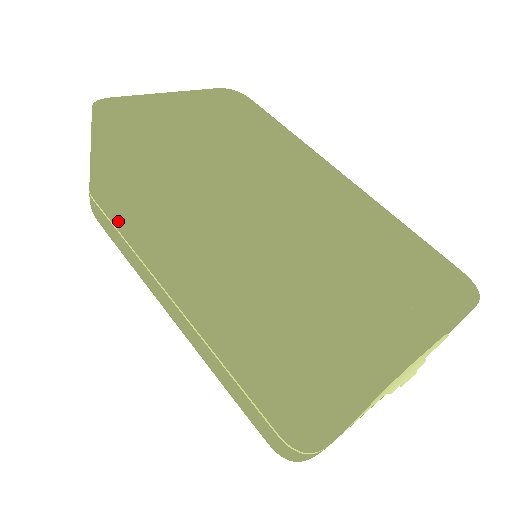
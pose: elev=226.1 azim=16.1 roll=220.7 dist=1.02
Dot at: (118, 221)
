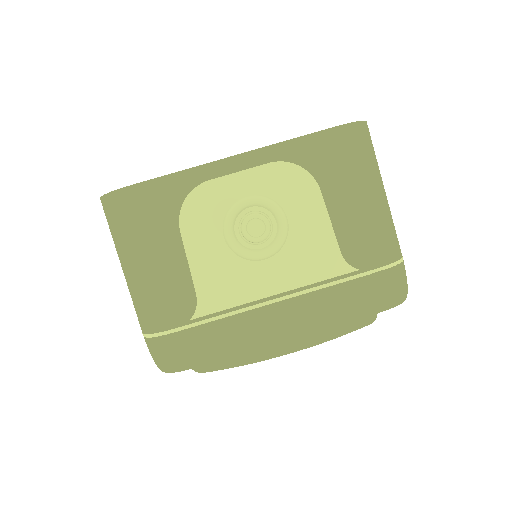
Dot at: occluded
